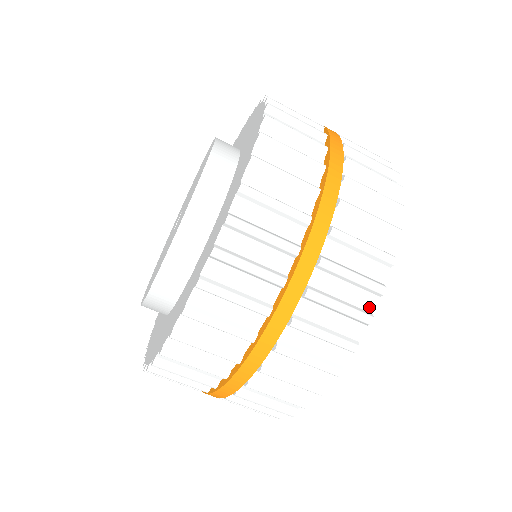
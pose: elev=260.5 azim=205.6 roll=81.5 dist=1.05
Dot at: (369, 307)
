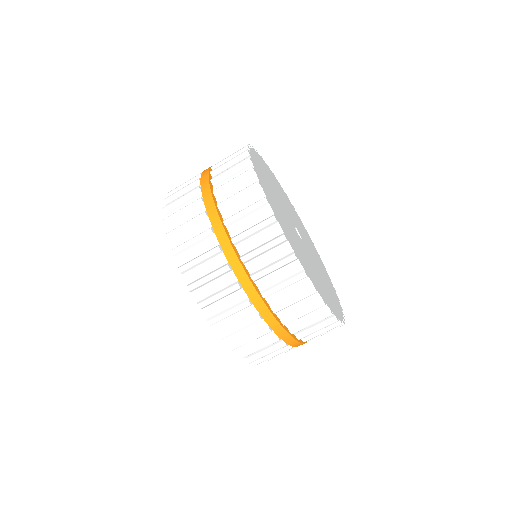
Dot at: (325, 309)
